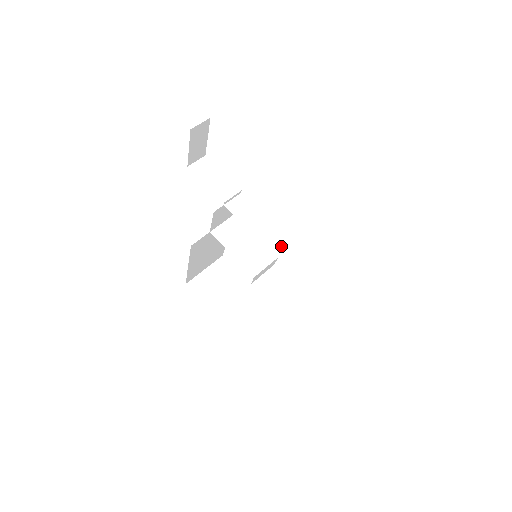
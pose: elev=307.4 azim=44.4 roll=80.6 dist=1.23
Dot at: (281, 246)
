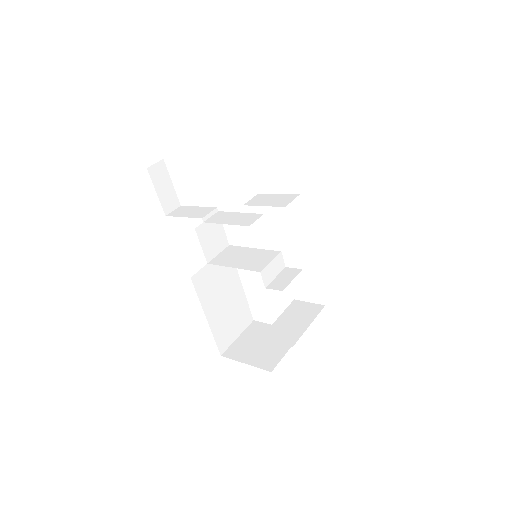
Dot at: (256, 205)
